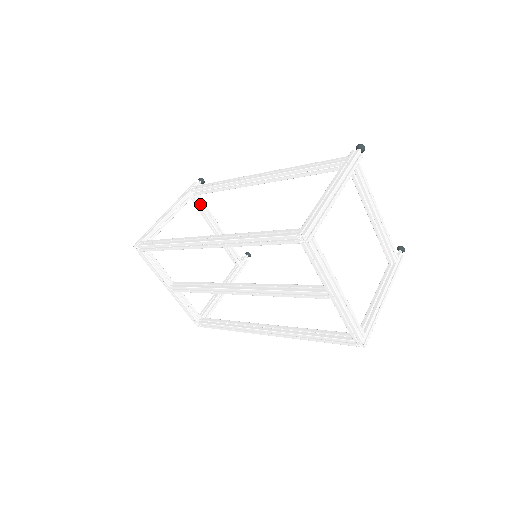
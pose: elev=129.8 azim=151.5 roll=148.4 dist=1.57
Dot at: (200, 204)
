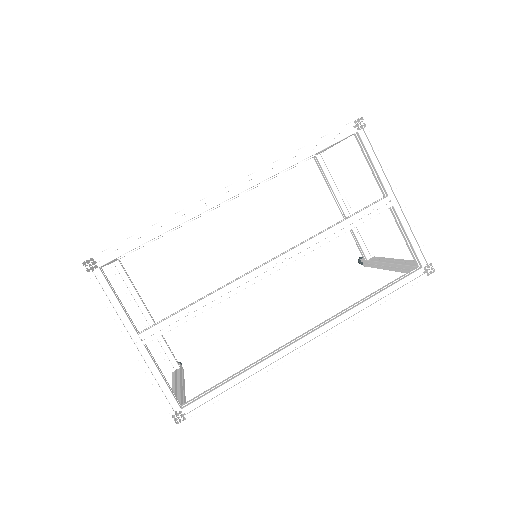
Dot at: (125, 273)
